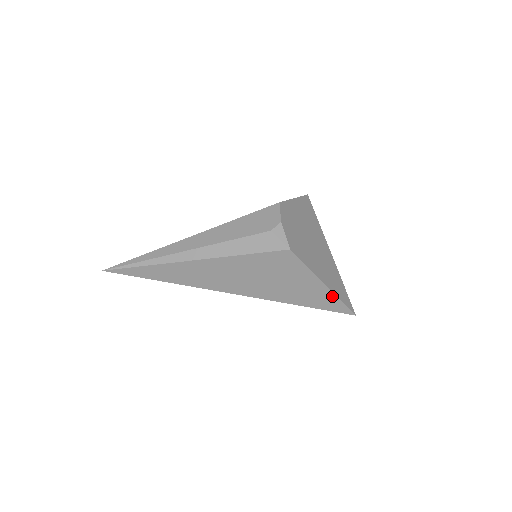
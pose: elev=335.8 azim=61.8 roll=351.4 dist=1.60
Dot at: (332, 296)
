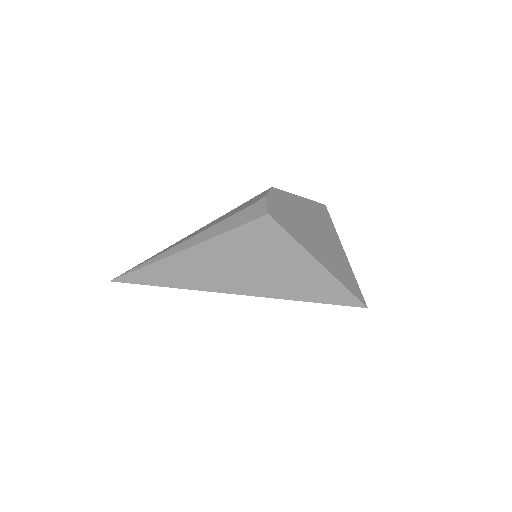
Dot at: (330, 278)
